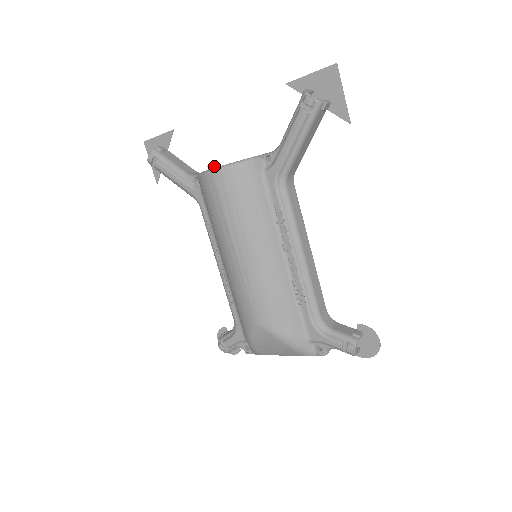
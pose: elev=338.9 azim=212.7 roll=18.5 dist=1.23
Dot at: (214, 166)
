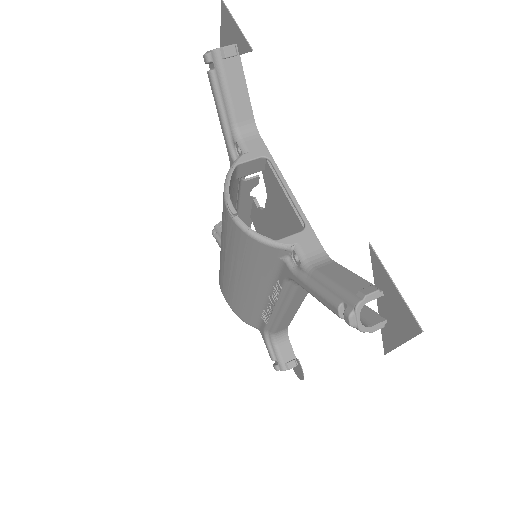
Dot at: (232, 212)
